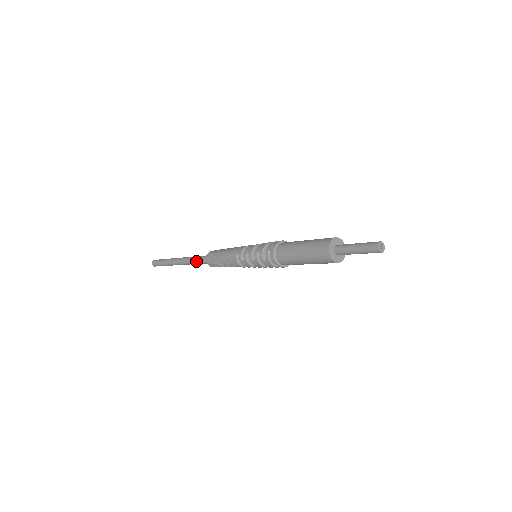
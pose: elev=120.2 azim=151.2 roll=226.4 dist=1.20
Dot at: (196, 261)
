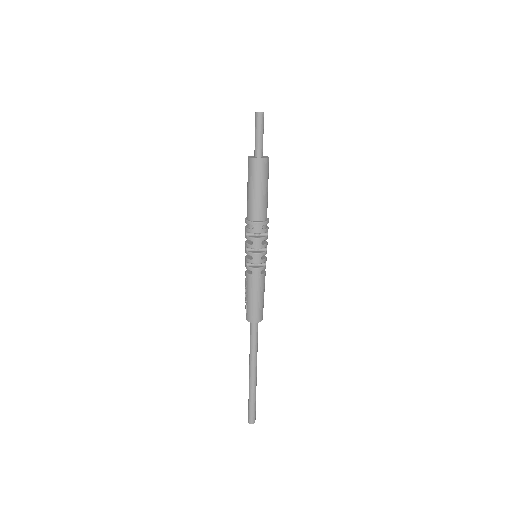
Dot at: (250, 340)
